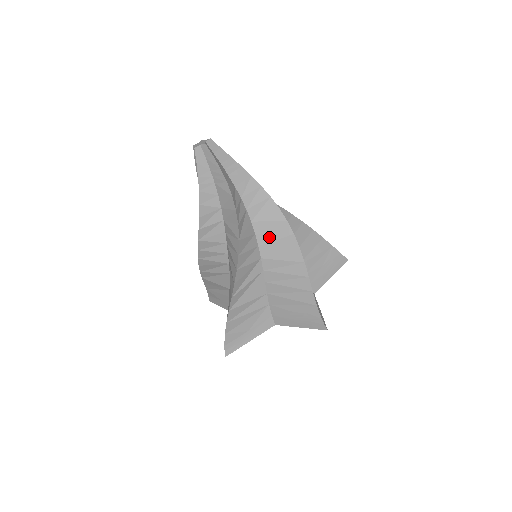
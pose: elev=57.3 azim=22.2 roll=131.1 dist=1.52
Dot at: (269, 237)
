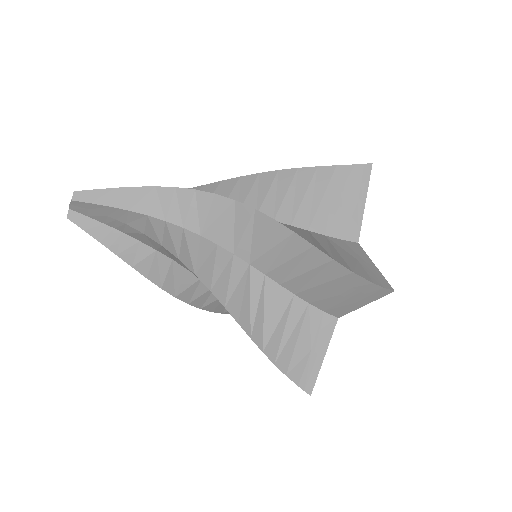
Dot at: (234, 235)
